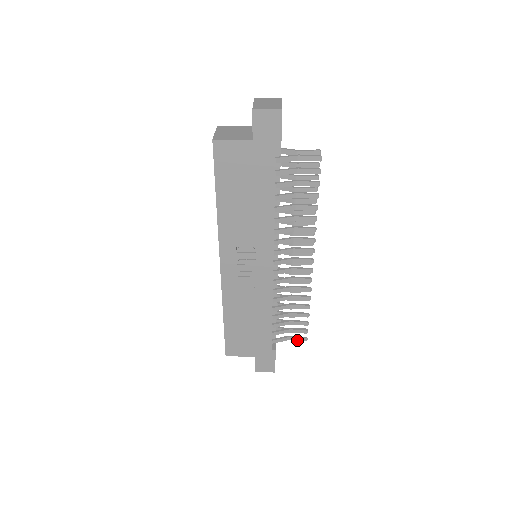
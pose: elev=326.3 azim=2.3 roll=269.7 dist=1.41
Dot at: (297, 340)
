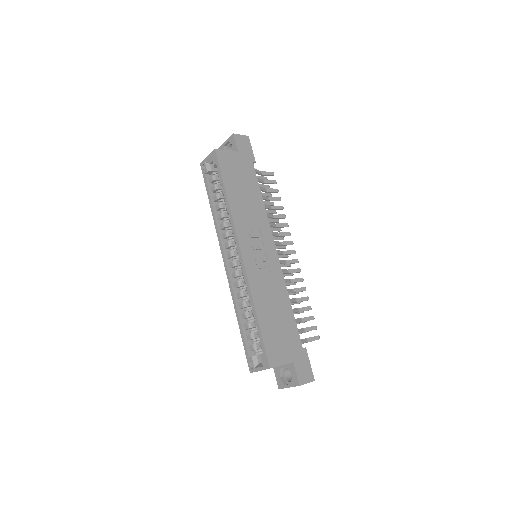
Dot at: (313, 340)
